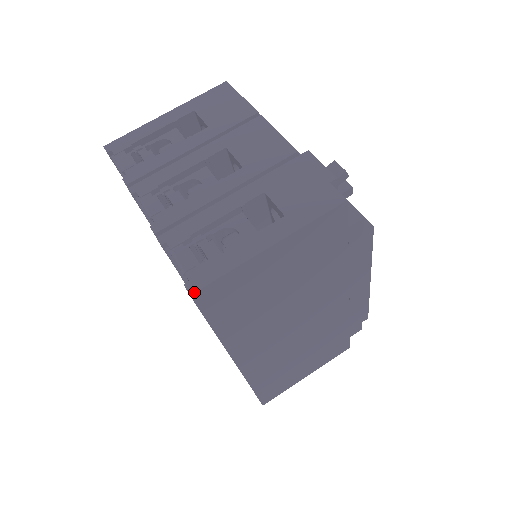
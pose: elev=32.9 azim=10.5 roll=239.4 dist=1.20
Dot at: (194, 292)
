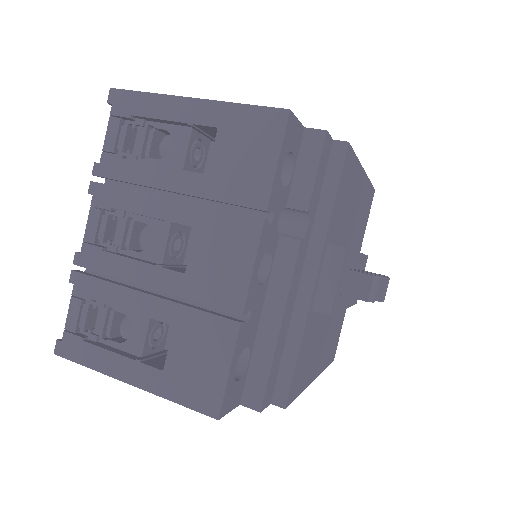
Dot at: (57, 355)
